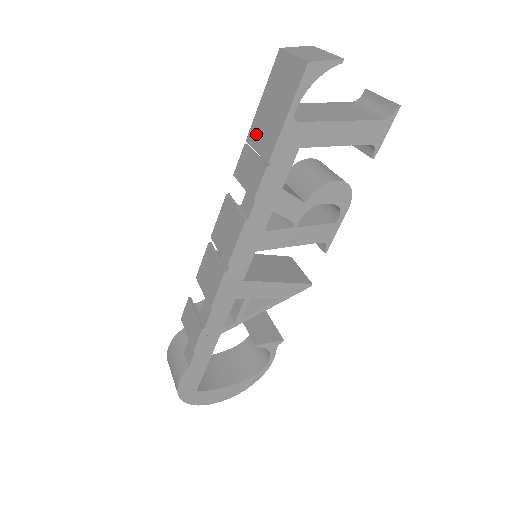
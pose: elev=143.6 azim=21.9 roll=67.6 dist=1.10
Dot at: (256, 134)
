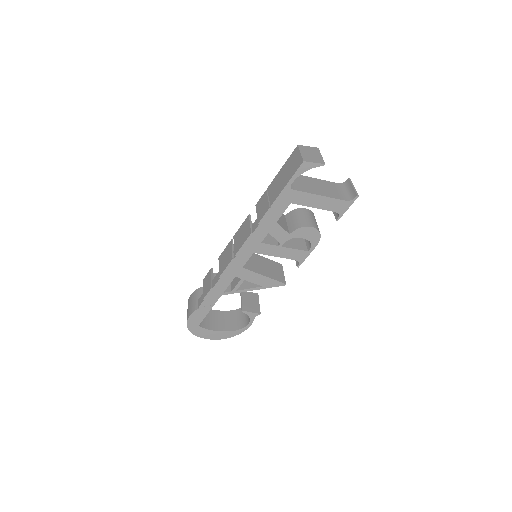
Dot at: (272, 187)
